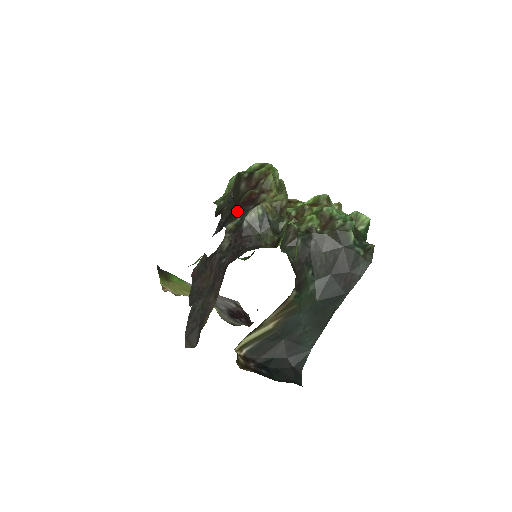
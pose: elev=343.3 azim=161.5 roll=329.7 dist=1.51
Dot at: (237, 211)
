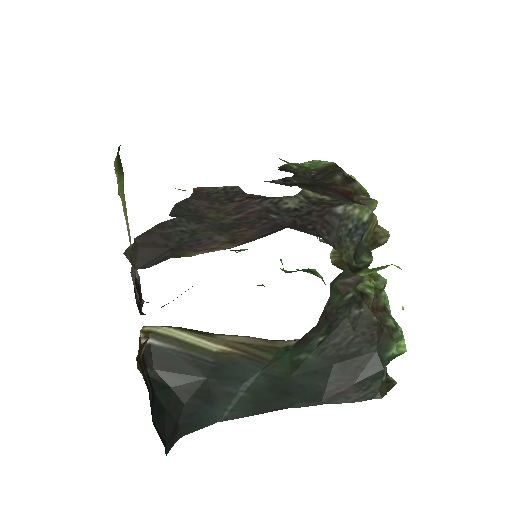
Dot at: (326, 189)
